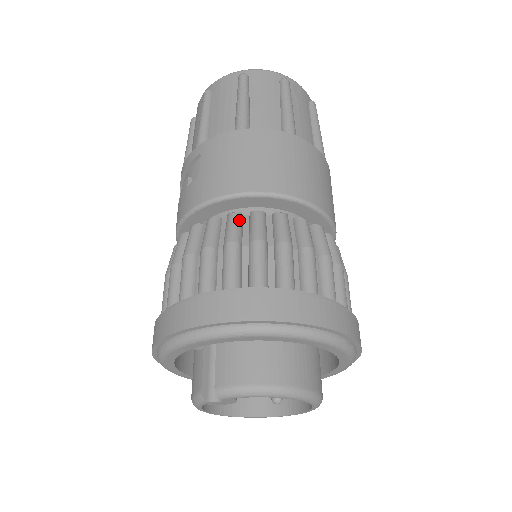
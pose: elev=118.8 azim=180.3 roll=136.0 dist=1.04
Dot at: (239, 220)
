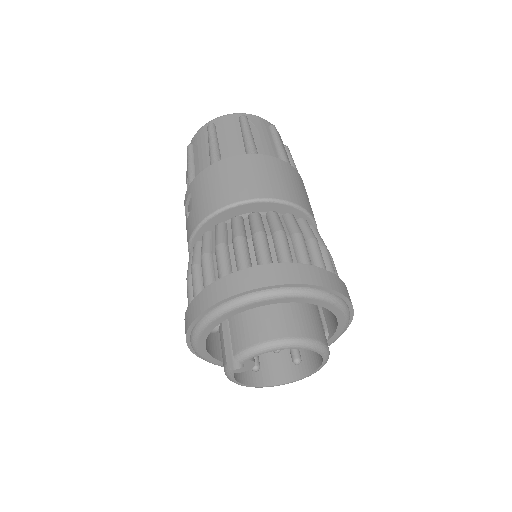
Dot at: (223, 228)
